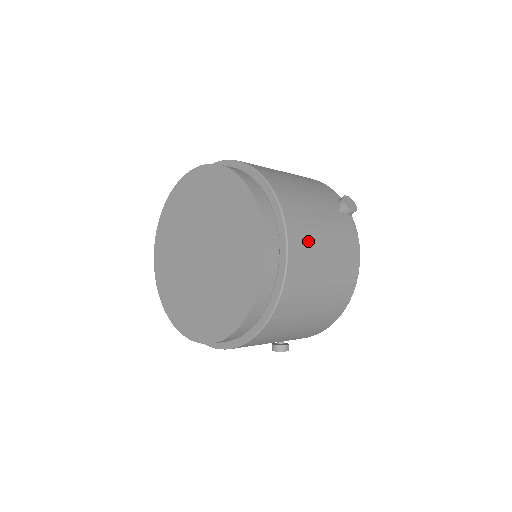
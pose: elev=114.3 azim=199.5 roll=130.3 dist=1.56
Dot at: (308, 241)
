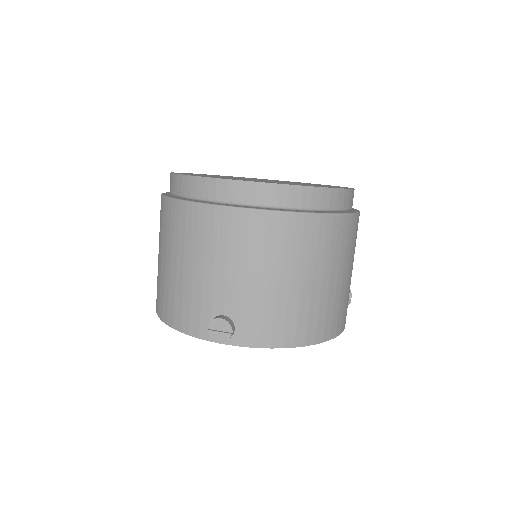
Dot at: occluded
